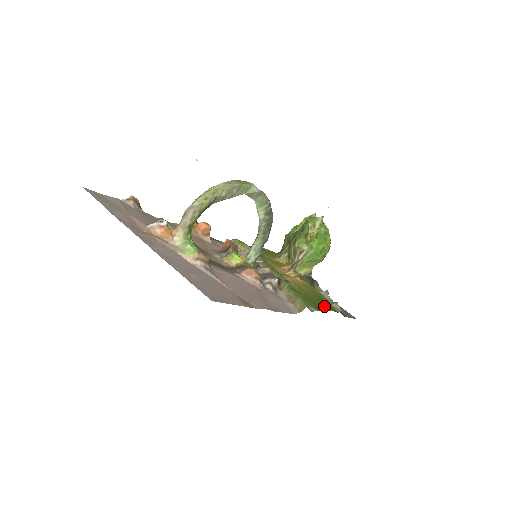
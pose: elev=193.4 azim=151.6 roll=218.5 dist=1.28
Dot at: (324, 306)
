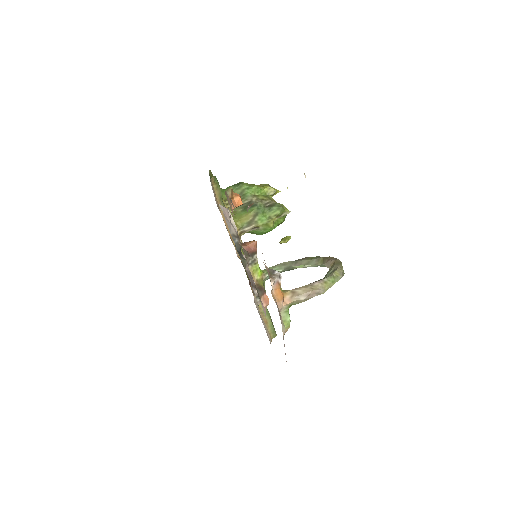
Dot at: occluded
